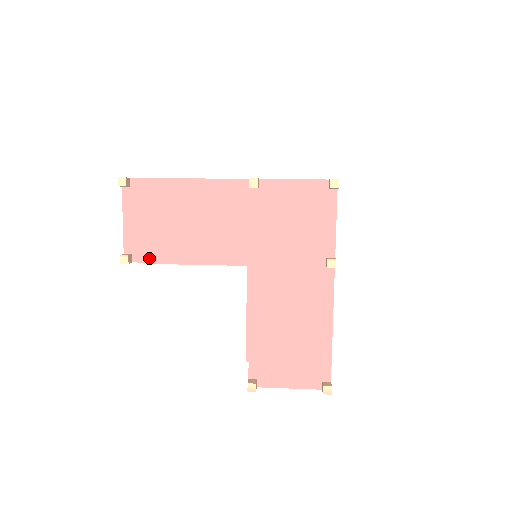
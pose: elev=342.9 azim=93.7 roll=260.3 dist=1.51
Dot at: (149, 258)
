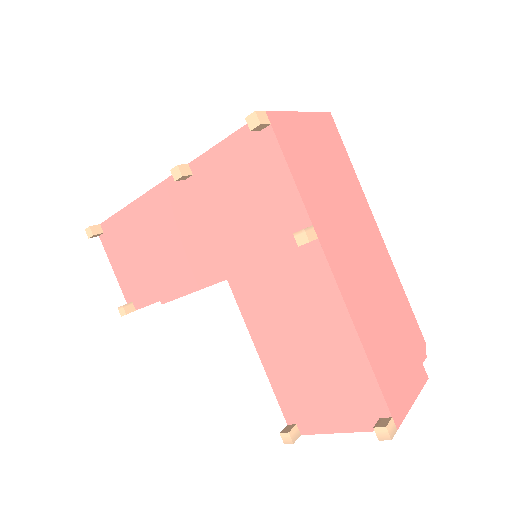
Dot at: (145, 301)
